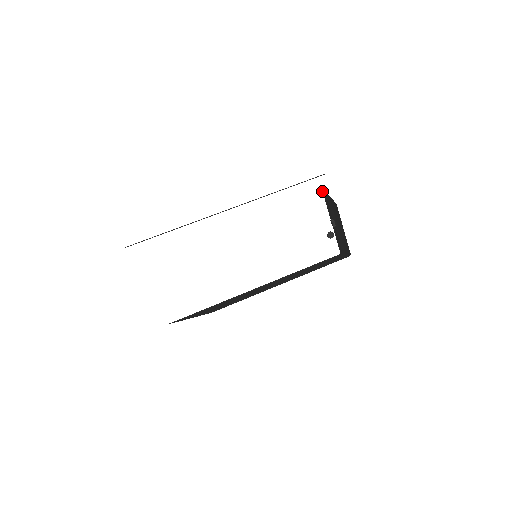
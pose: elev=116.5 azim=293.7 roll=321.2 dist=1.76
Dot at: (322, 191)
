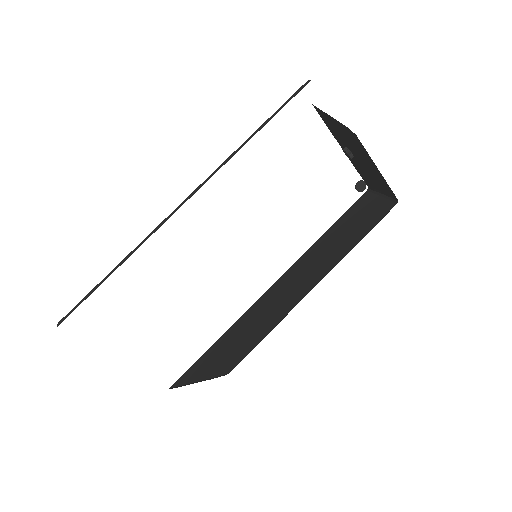
Dot at: occluded
